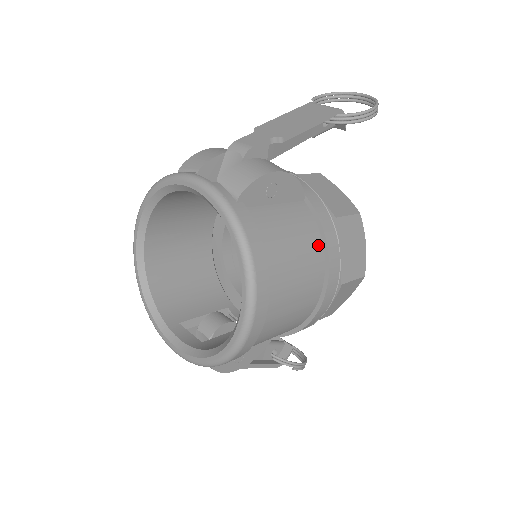
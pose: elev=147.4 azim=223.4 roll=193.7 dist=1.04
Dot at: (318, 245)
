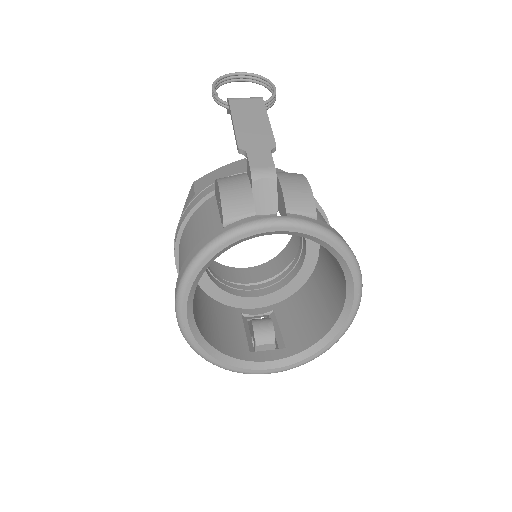
Dot at: occluded
